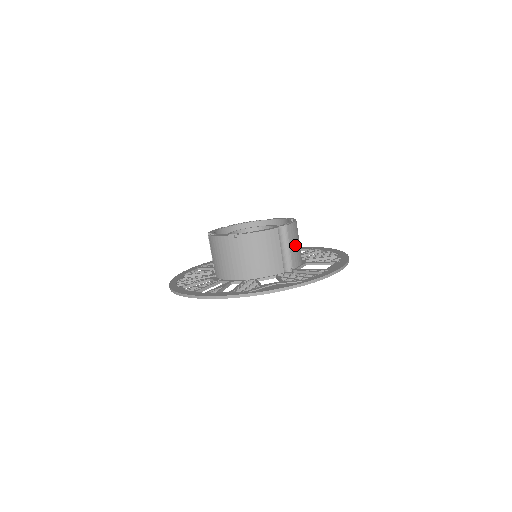
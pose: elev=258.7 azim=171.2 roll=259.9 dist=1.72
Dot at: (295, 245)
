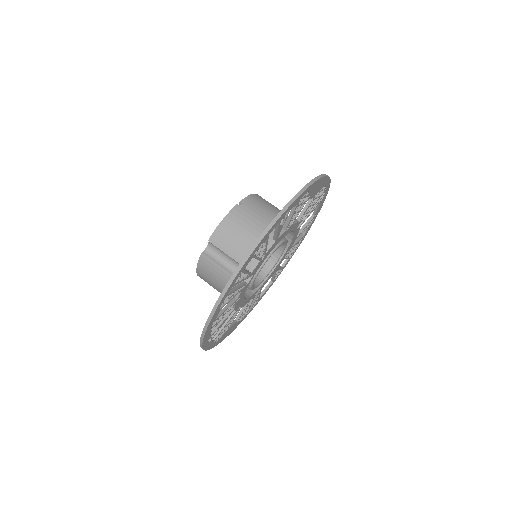
Dot at: occluded
